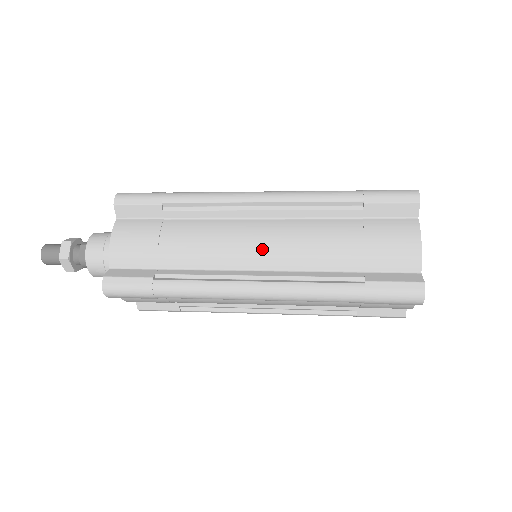
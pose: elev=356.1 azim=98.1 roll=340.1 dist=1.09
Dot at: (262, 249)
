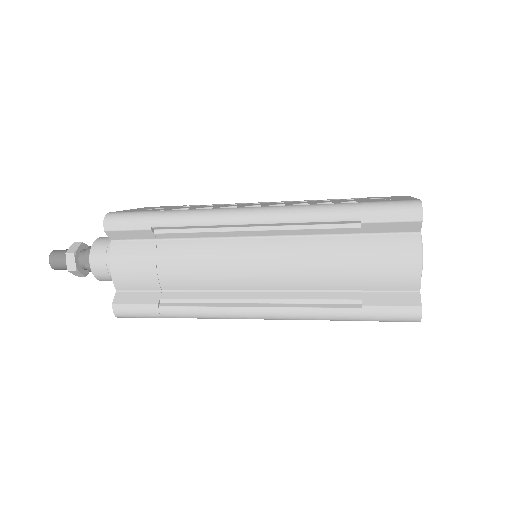
Dot at: (258, 273)
